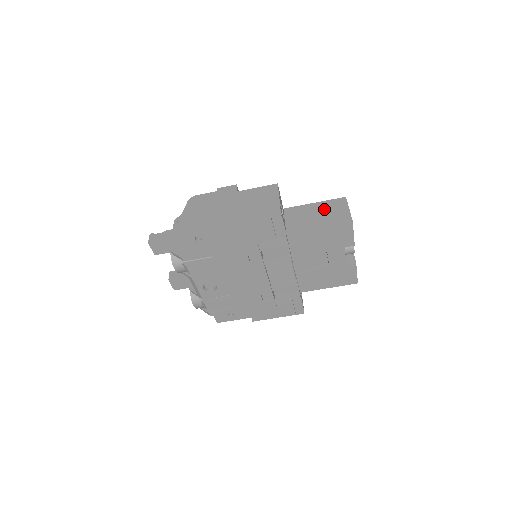
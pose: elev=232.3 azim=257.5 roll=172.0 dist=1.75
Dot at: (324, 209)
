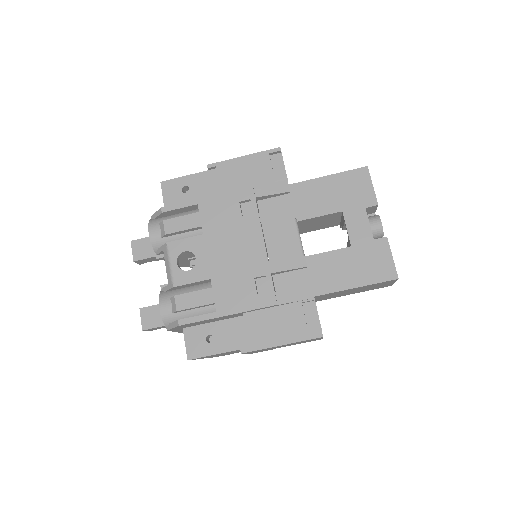
Dot at: occluded
